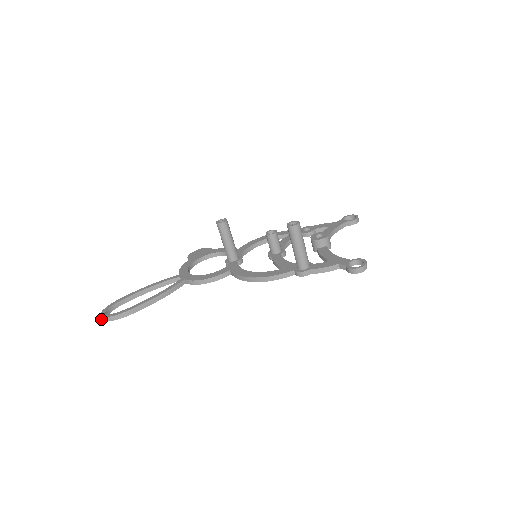
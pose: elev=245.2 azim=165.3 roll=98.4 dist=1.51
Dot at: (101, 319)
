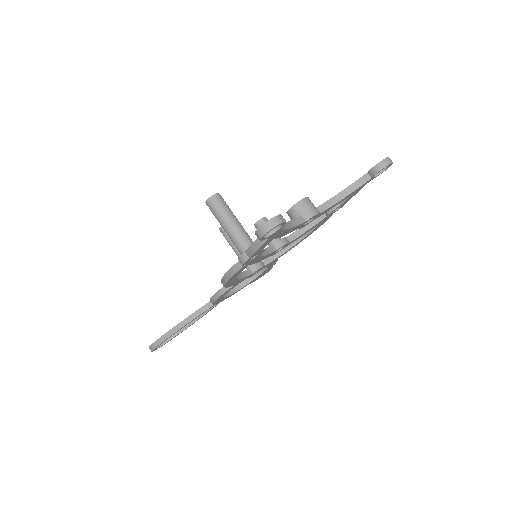
Dot at: occluded
